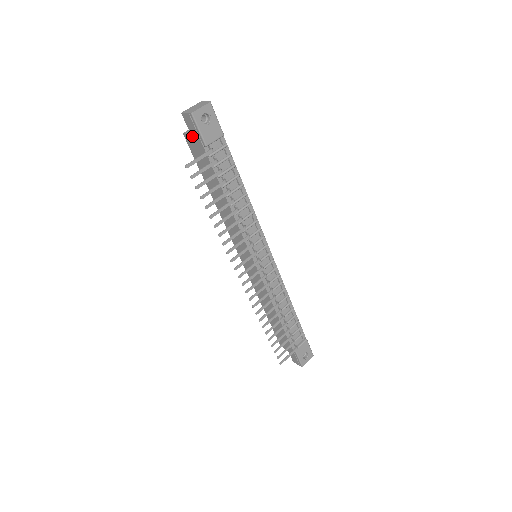
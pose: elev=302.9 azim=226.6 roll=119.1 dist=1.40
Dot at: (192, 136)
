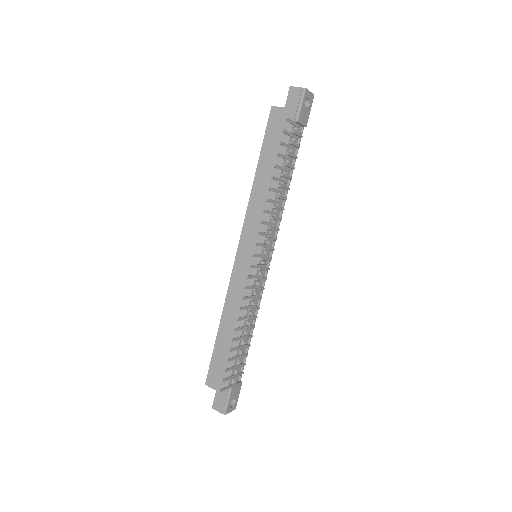
Dot at: (285, 109)
